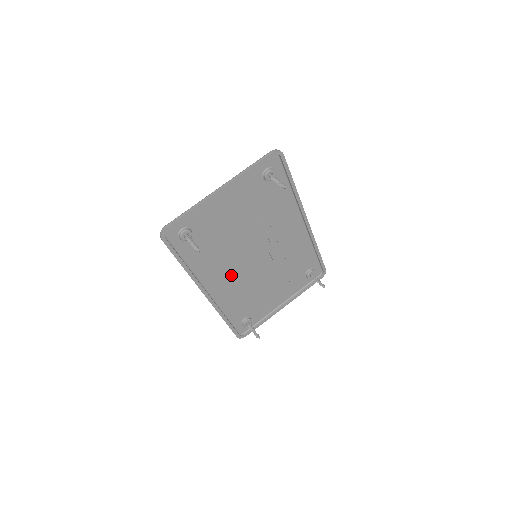
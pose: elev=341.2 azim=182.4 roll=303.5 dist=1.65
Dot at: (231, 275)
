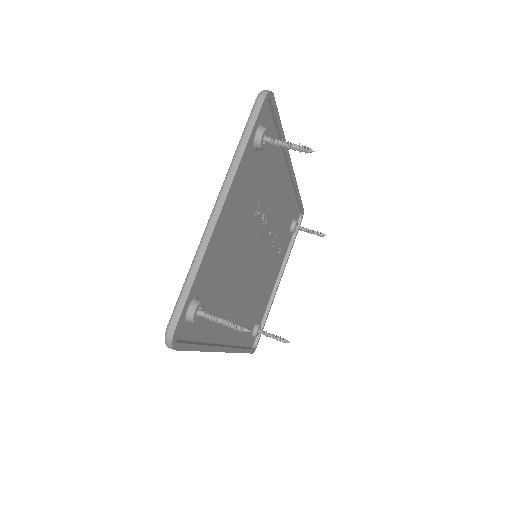
Dot at: (239, 302)
